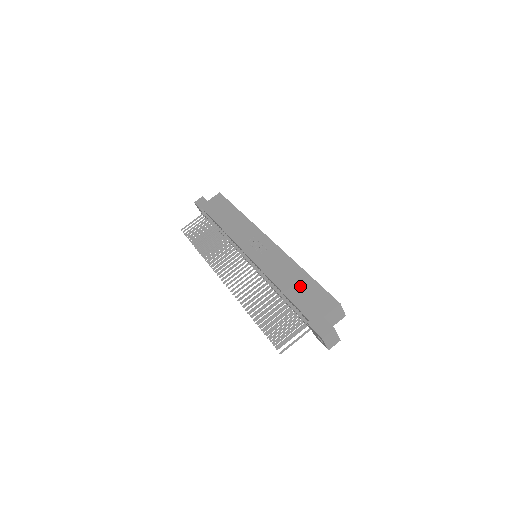
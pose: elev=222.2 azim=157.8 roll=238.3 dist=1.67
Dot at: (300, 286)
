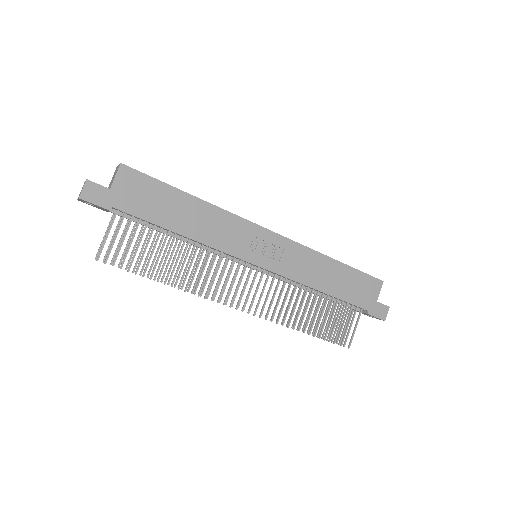
Dot at: (343, 280)
